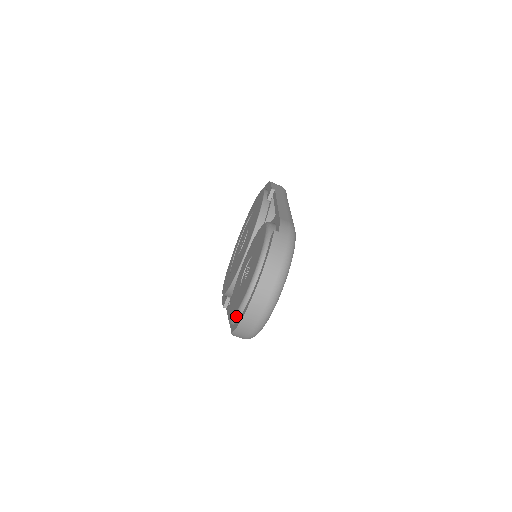
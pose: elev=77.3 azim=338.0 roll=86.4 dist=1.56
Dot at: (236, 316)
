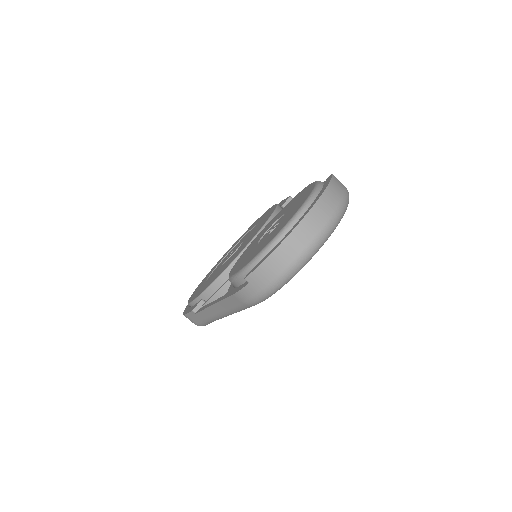
Dot at: (263, 252)
